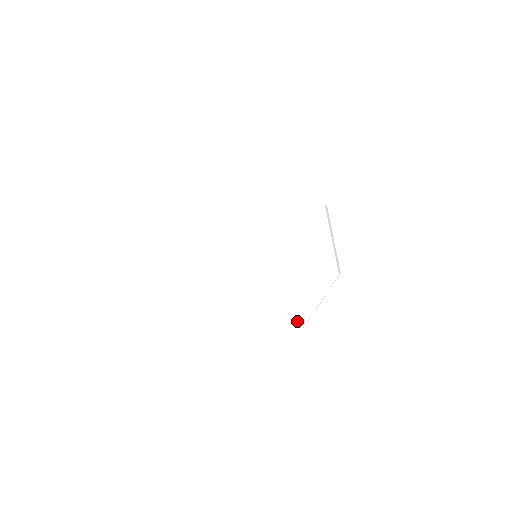
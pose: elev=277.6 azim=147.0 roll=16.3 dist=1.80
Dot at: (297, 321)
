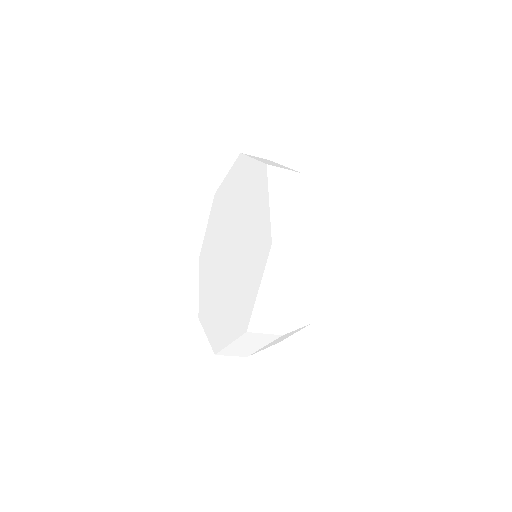
Dot at: (218, 342)
